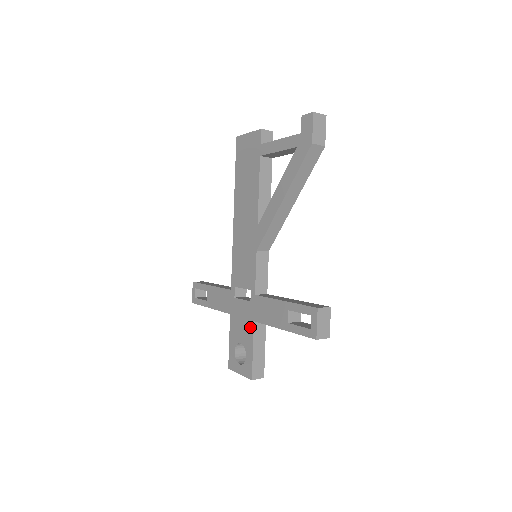
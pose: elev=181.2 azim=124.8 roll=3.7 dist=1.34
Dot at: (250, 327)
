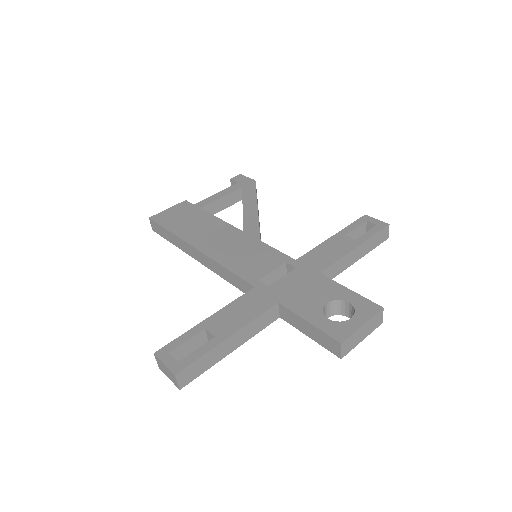
Dot at: (321, 280)
